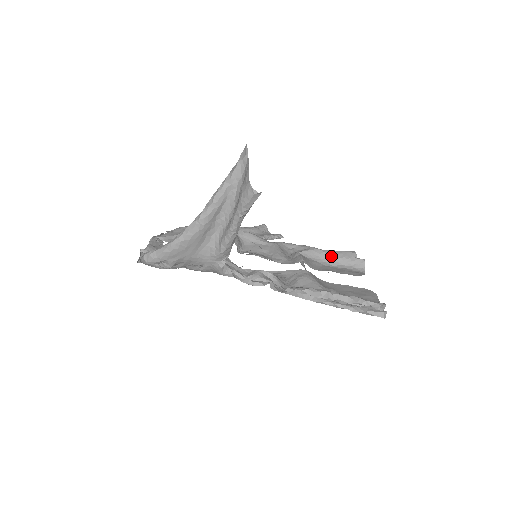
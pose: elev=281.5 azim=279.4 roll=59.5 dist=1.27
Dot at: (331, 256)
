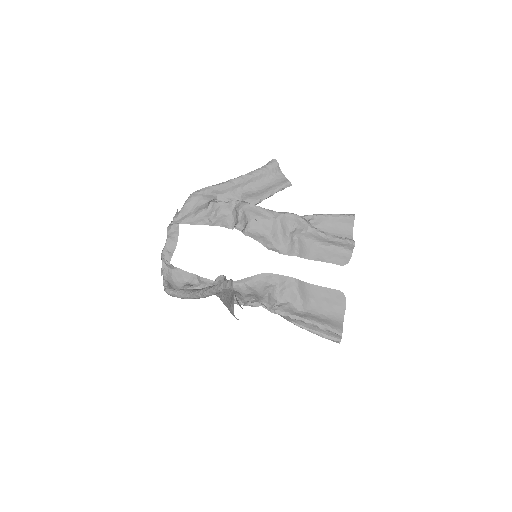
Dot at: (325, 239)
